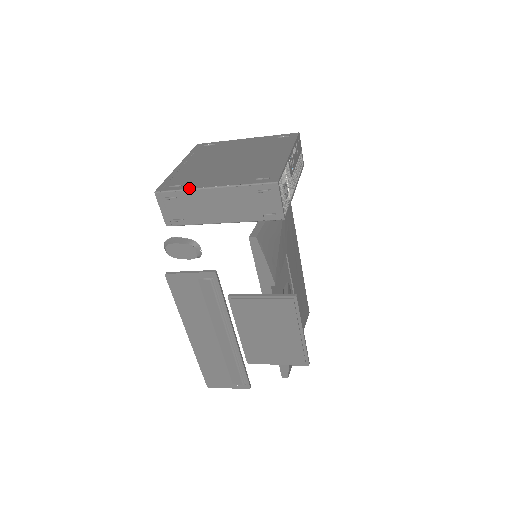
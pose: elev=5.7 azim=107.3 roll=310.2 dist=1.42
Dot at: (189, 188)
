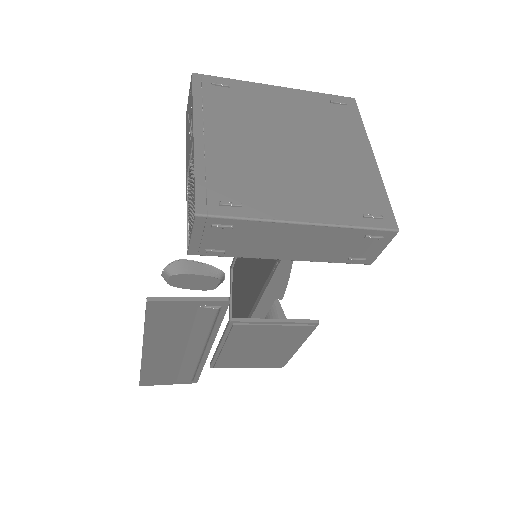
Dot at: (261, 217)
